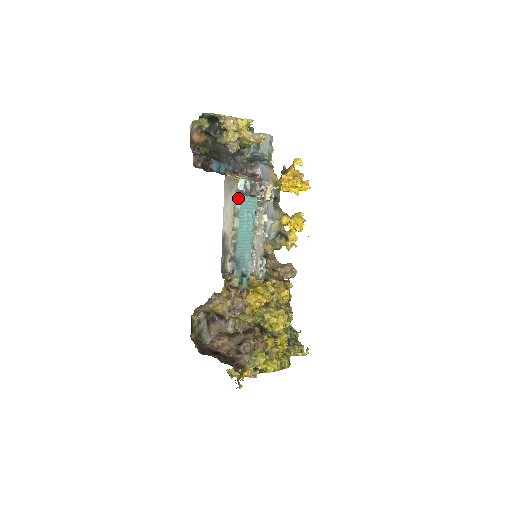
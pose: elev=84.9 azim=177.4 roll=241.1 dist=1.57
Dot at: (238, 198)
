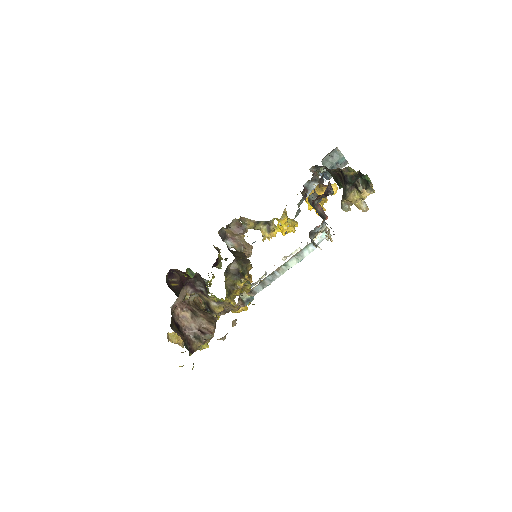
Dot at: (311, 246)
